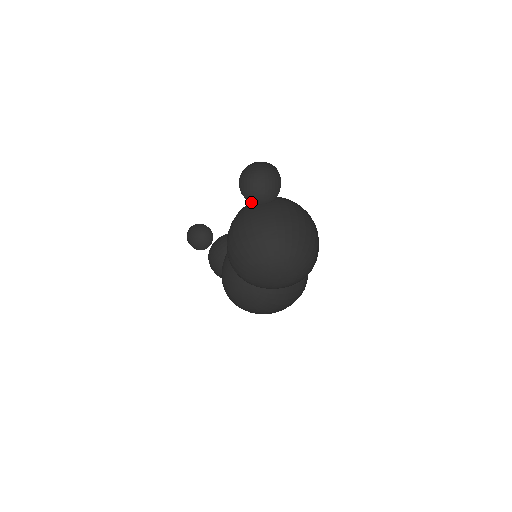
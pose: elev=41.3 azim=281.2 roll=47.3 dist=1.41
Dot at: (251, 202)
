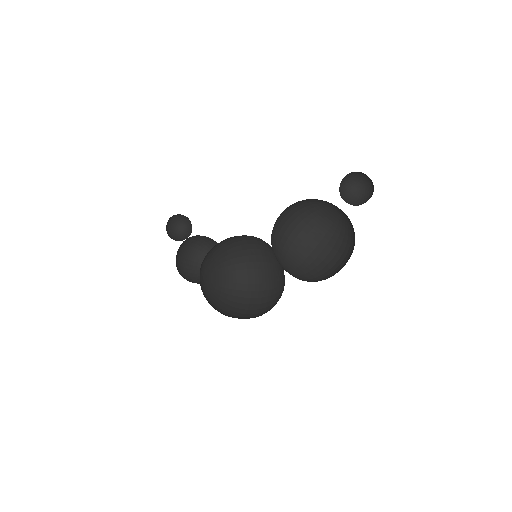
Dot at: (315, 205)
